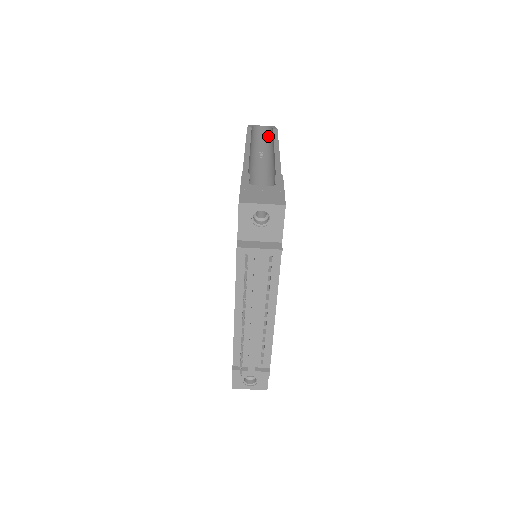
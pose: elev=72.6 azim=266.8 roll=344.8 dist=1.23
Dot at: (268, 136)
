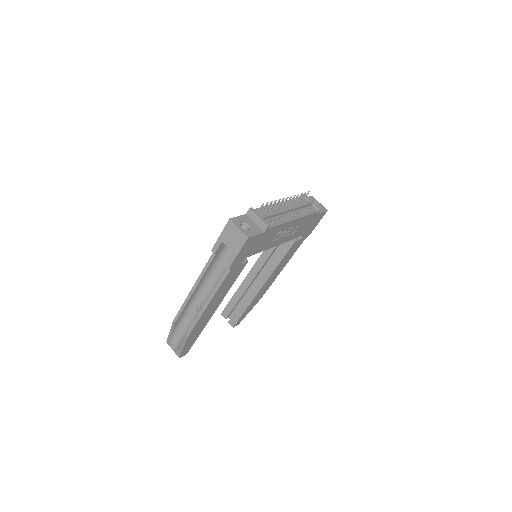
Dot at: occluded
